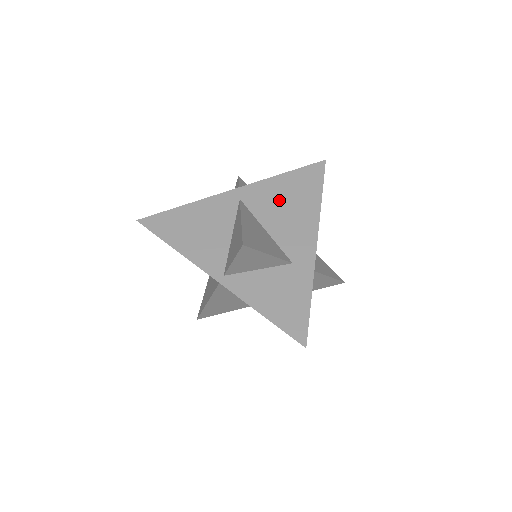
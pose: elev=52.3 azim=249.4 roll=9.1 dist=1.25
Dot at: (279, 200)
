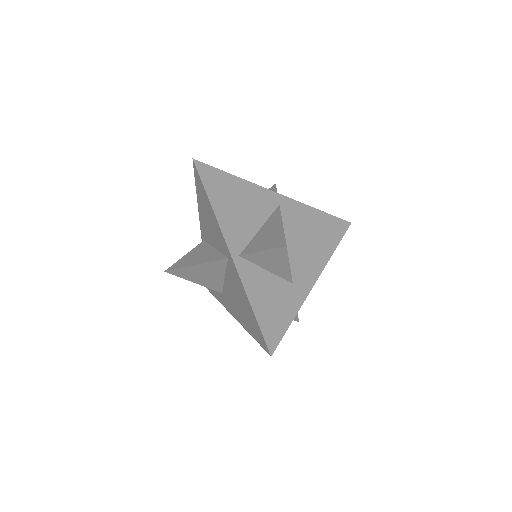
Dot at: (306, 228)
